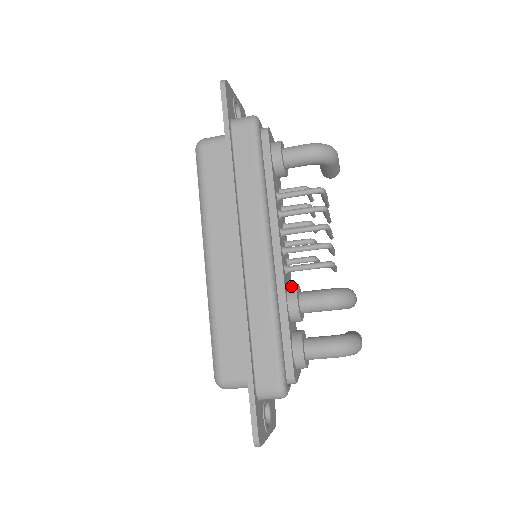
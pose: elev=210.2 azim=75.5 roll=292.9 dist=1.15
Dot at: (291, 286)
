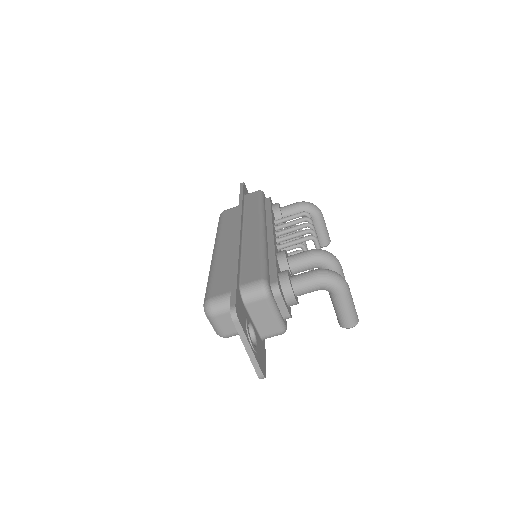
Dot at: occluded
